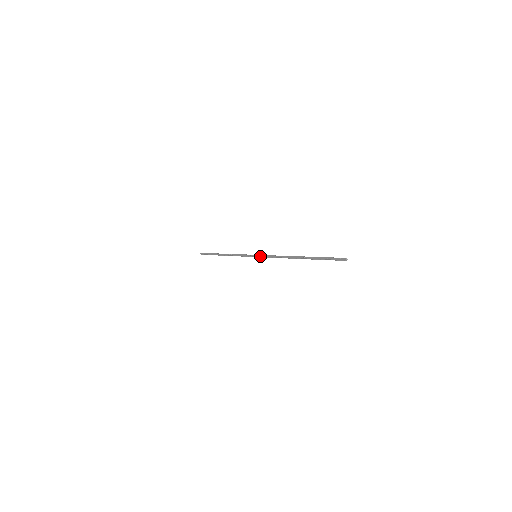
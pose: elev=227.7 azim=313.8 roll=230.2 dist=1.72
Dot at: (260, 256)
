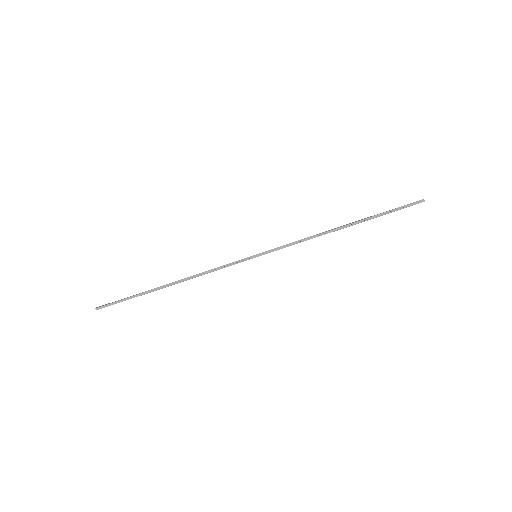
Dot at: occluded
